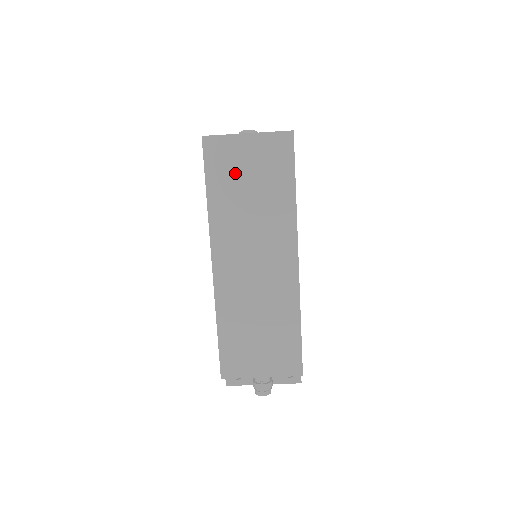
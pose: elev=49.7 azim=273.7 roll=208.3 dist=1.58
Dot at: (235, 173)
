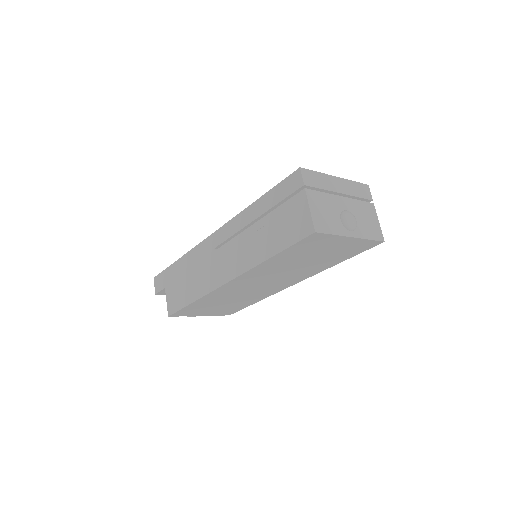
Dot at: (310, 252)
